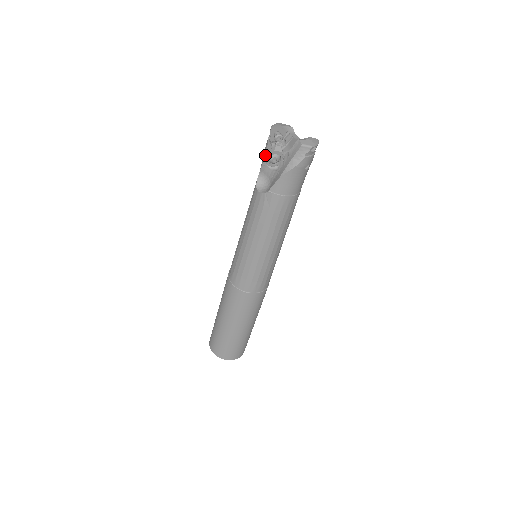
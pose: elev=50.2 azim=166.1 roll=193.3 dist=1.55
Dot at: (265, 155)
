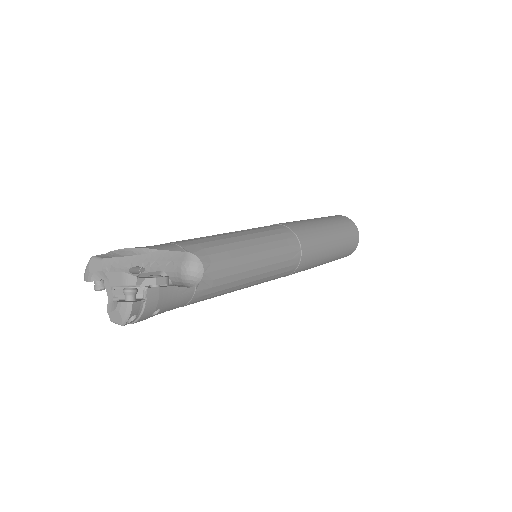
Dot at: occluded
